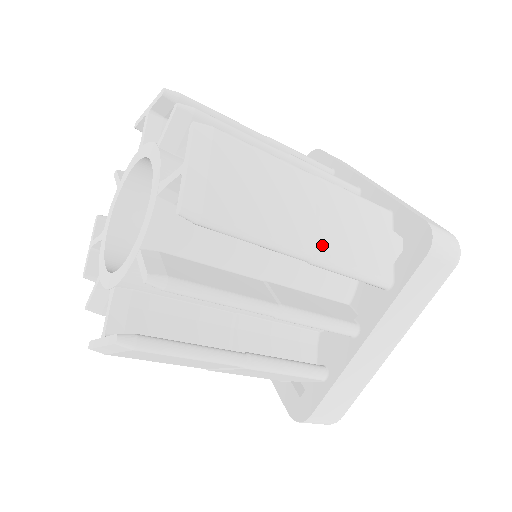
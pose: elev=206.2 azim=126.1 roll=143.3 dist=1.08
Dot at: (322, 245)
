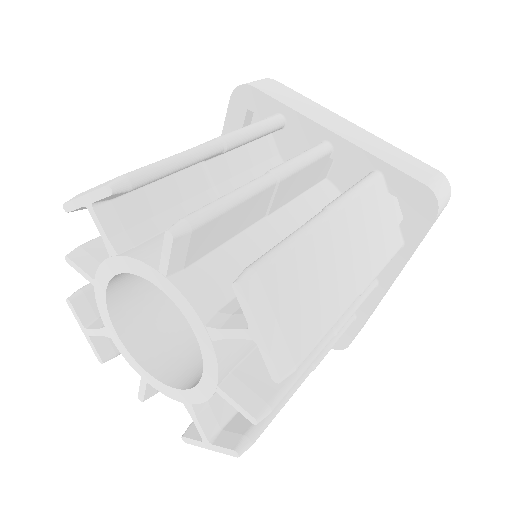
Dot at: (362, 276)
